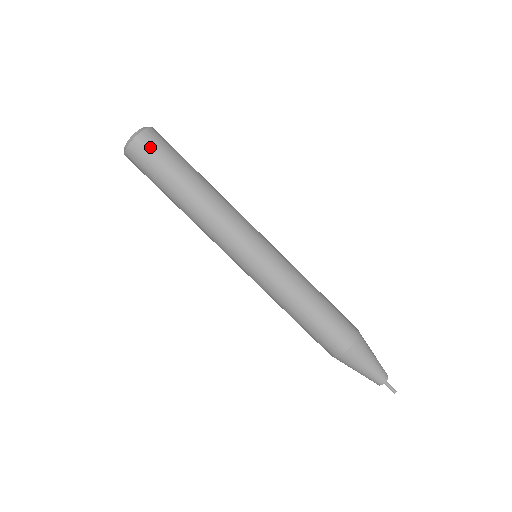
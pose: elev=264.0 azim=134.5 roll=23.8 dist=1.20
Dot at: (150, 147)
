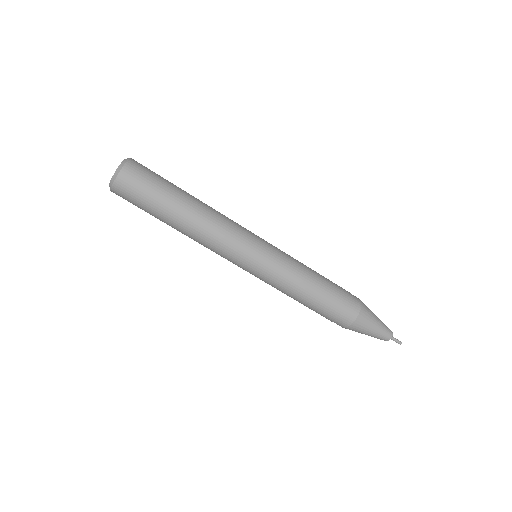
Dot at: (133, 184)
